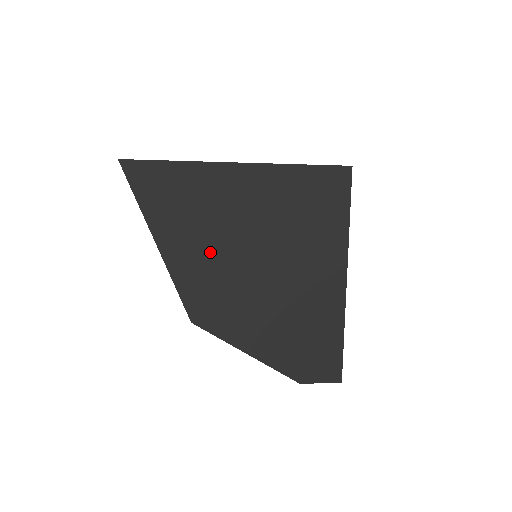
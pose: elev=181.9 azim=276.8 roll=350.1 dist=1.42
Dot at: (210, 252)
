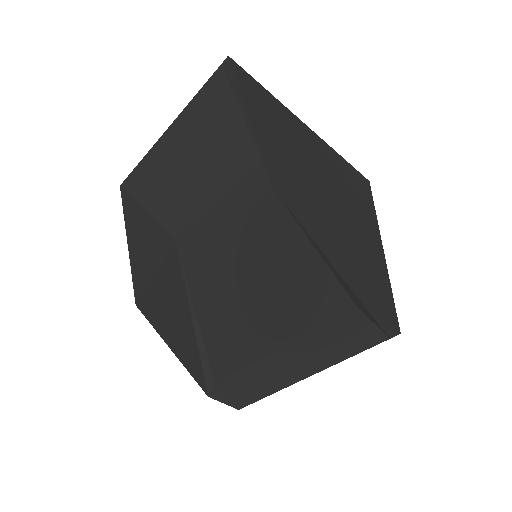
Dot at: (289, 153)
